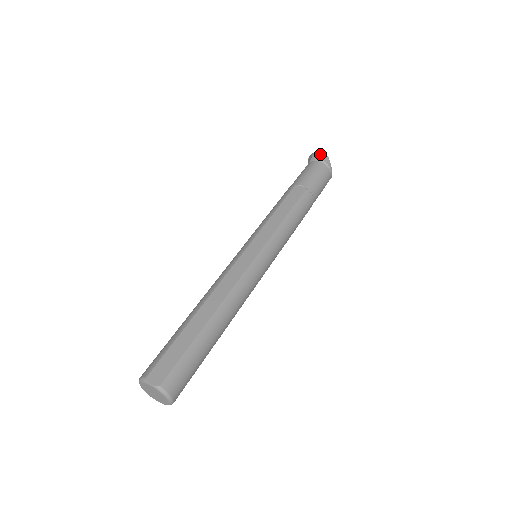
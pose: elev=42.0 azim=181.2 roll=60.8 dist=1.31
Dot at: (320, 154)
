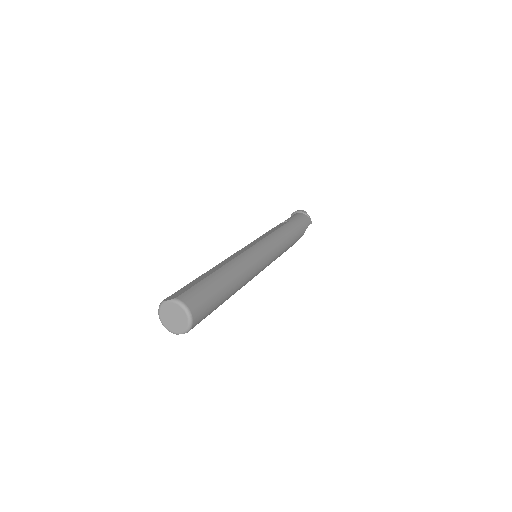
Dot at: occluded
